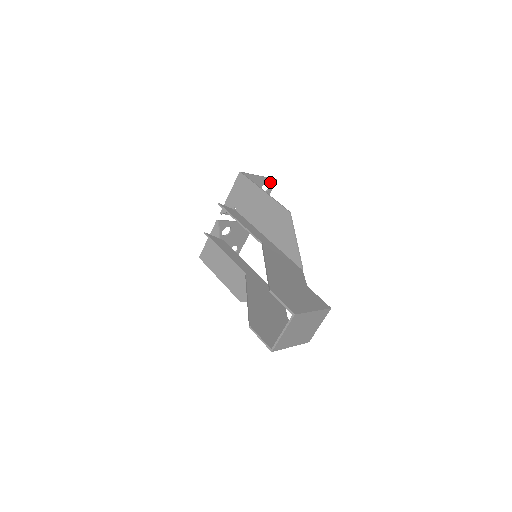
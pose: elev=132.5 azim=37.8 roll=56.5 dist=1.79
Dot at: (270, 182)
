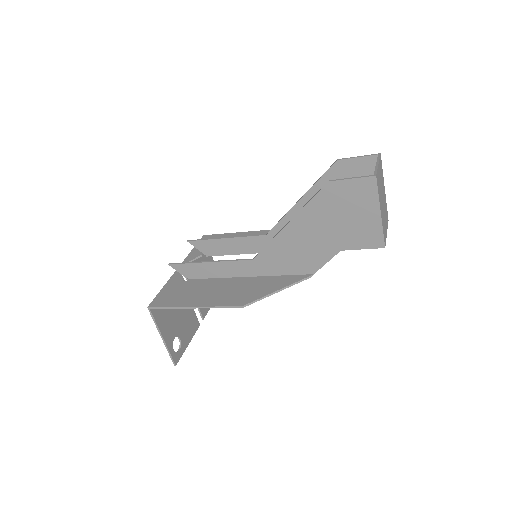
Dot at: occluded
